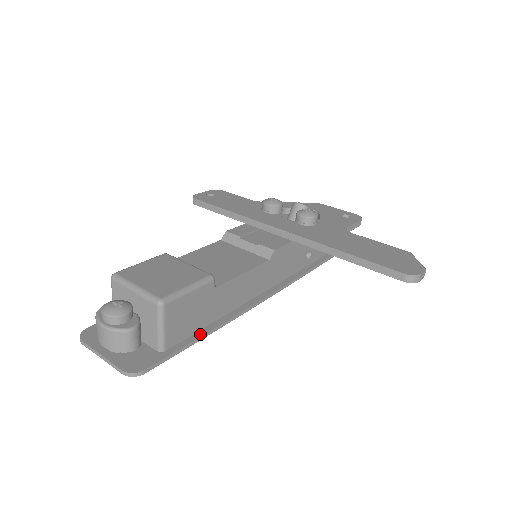
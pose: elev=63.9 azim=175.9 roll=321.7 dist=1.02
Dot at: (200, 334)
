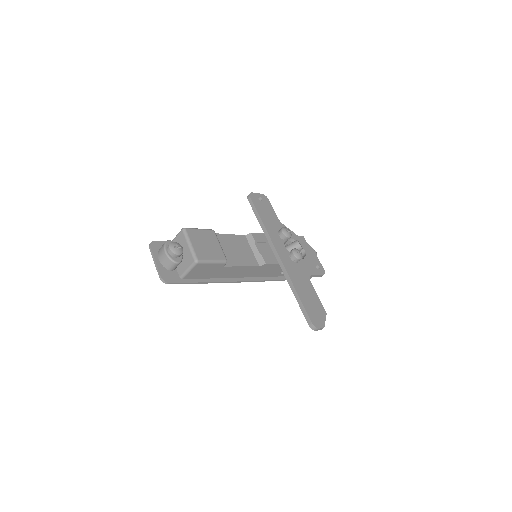
Dot at: (202, 281)
